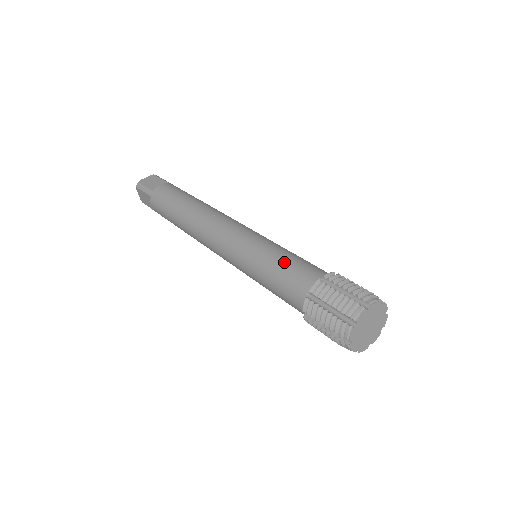
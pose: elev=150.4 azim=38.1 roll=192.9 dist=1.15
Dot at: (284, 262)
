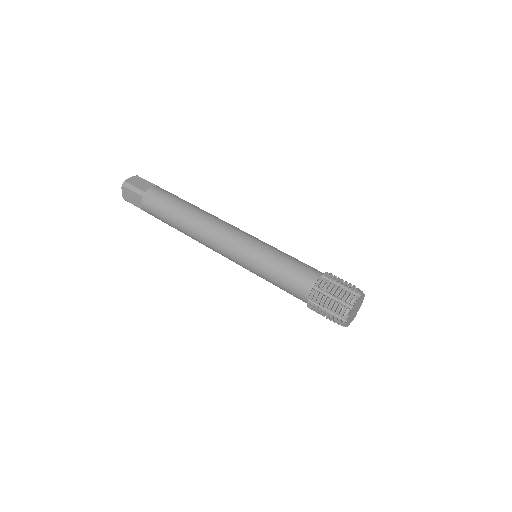
Dot at: (290, 263)
